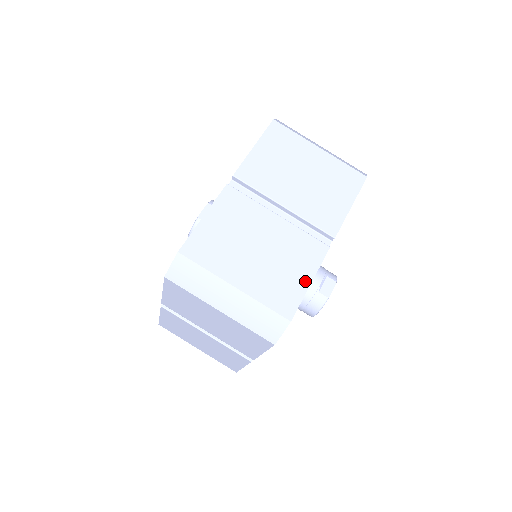
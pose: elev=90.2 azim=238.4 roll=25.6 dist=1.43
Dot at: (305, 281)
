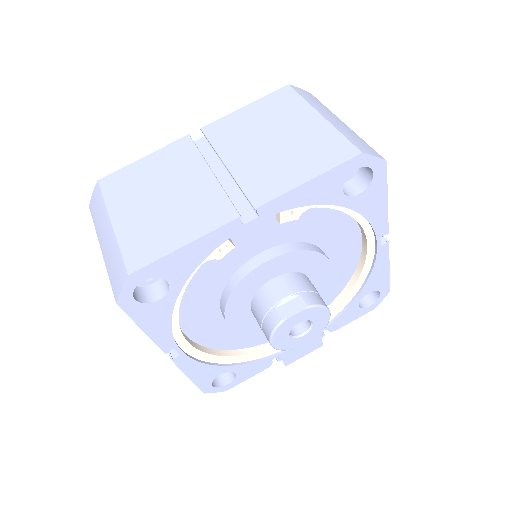
Dot at: (179, 241)
